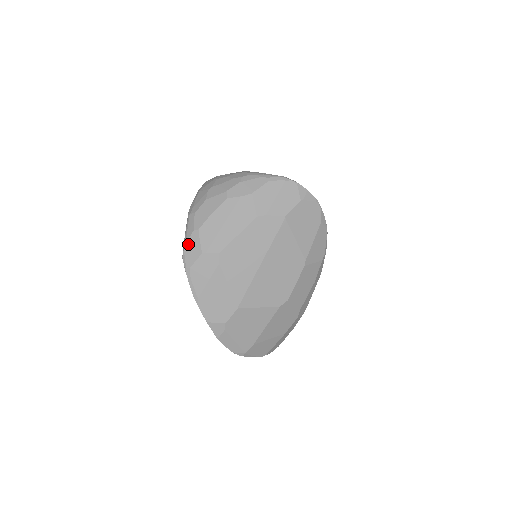
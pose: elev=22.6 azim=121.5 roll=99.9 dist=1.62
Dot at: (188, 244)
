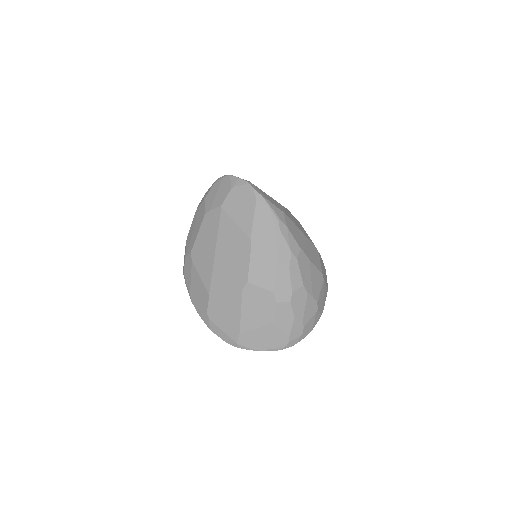
Dot at: occluded
